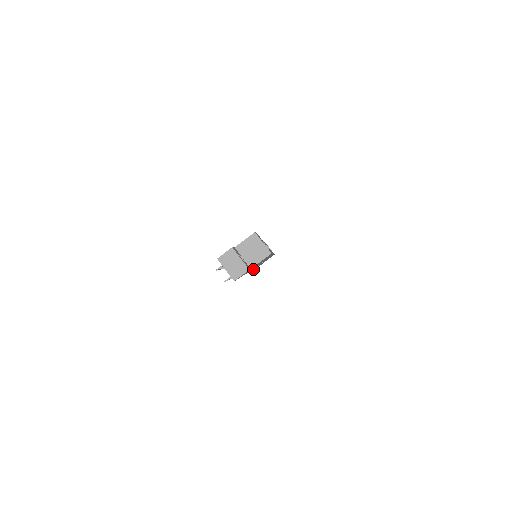
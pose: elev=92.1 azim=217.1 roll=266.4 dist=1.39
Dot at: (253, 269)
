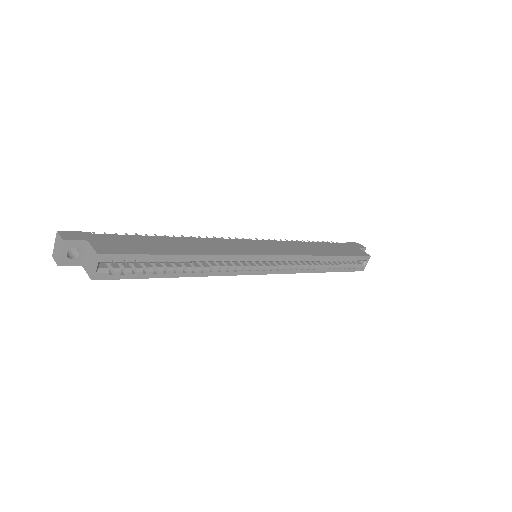
Dot at: occluded
